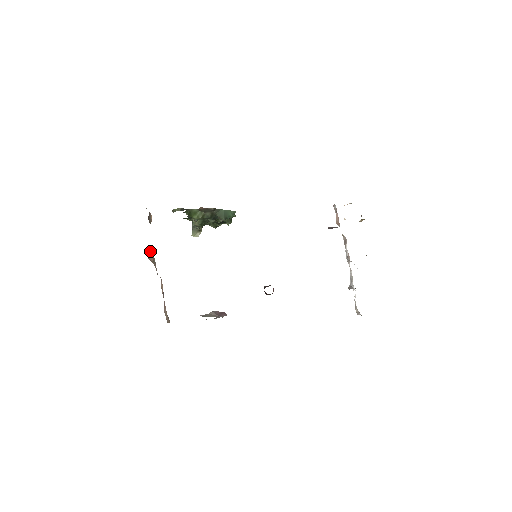
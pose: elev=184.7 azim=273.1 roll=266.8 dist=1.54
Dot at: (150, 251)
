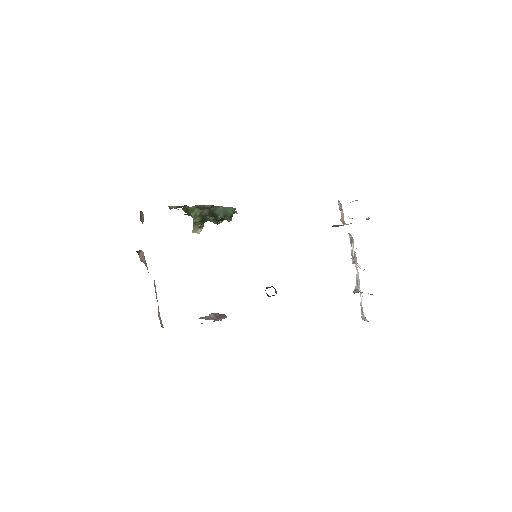
Dot at: (141, 253)
